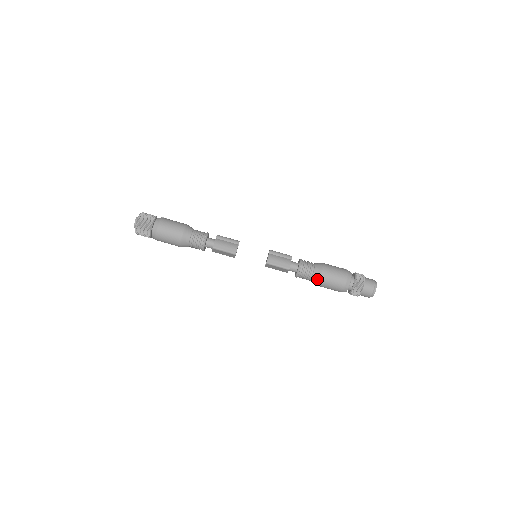
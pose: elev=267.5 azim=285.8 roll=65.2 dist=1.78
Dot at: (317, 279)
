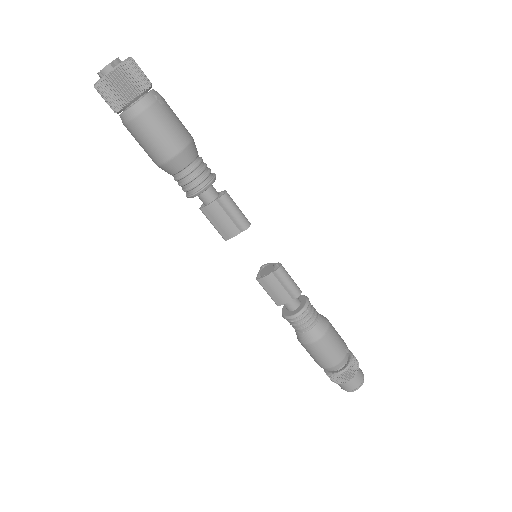
Dot at: (298, 338)
